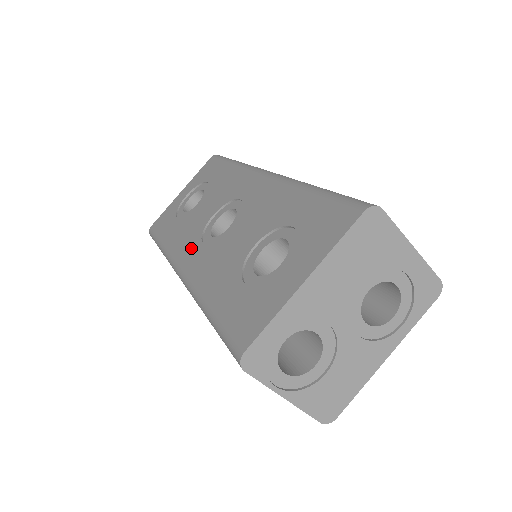
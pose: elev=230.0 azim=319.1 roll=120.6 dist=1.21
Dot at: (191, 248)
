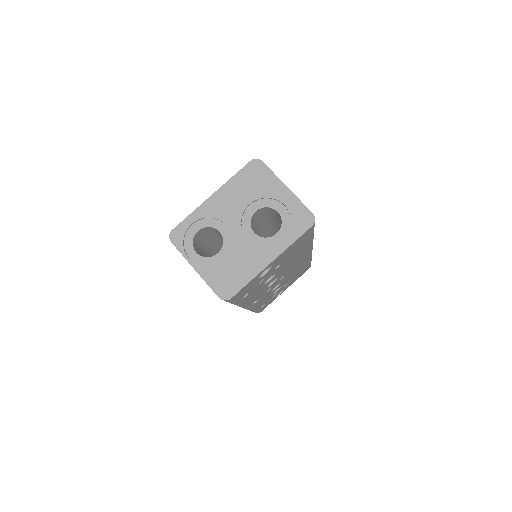
Dot at: occluded
